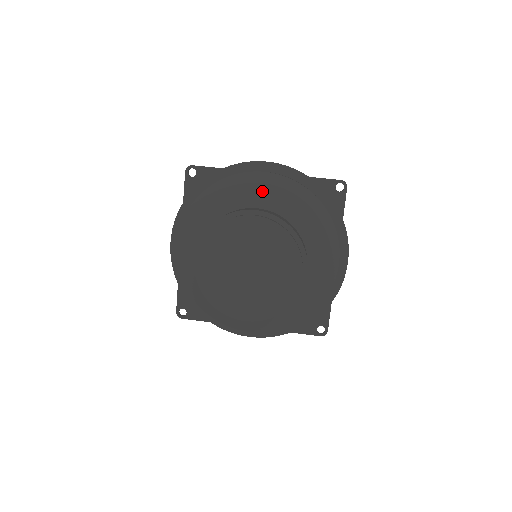
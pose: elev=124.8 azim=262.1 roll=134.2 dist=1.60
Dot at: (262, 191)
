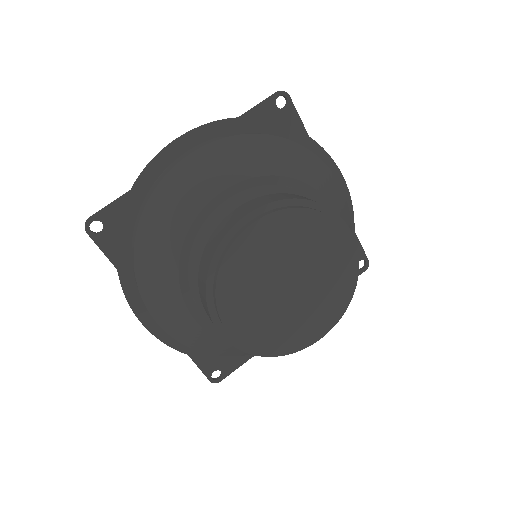
Dot at: (214, 181)
